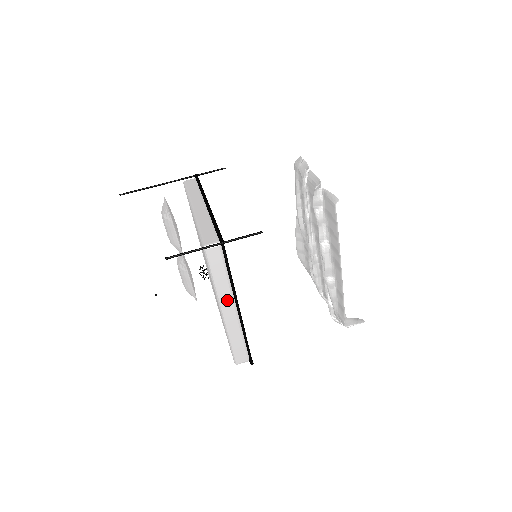
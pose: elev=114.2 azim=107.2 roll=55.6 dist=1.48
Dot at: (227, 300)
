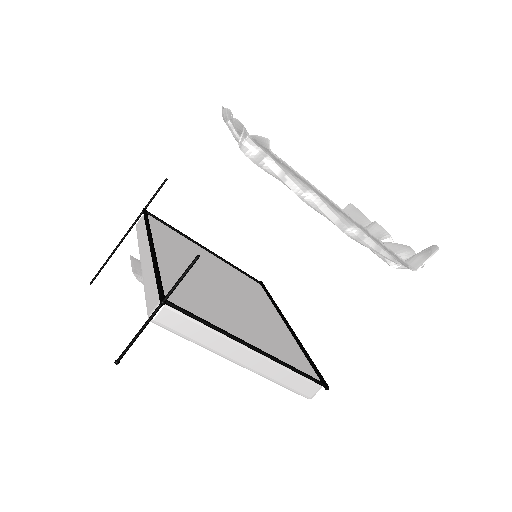
Dot at: (233, 350)
